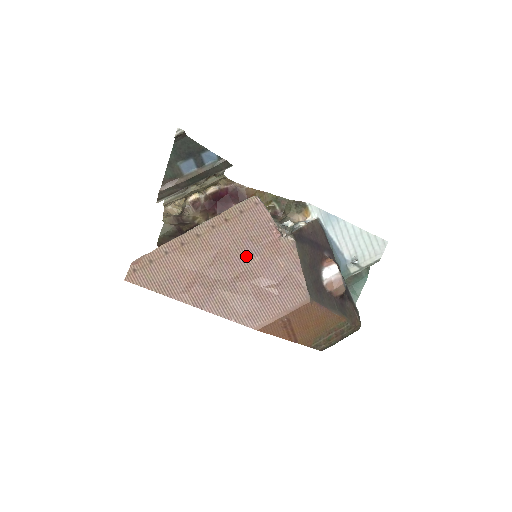
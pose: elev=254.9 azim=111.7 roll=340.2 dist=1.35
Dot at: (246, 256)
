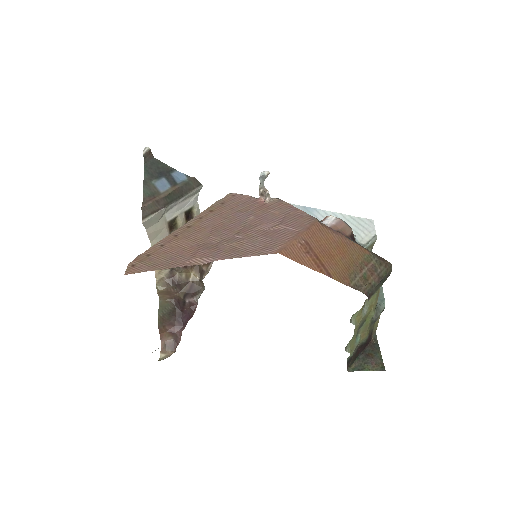
Dot at: (240, 220)
